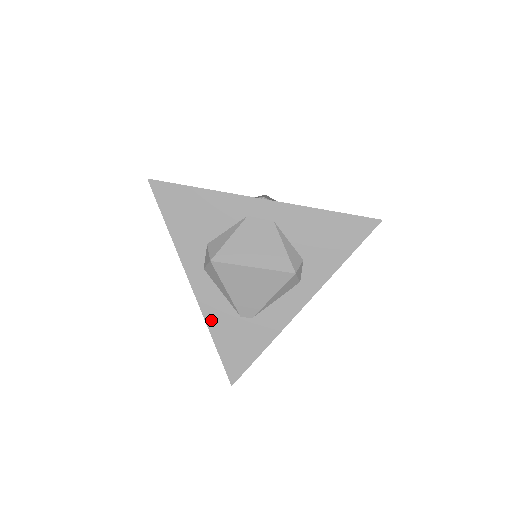
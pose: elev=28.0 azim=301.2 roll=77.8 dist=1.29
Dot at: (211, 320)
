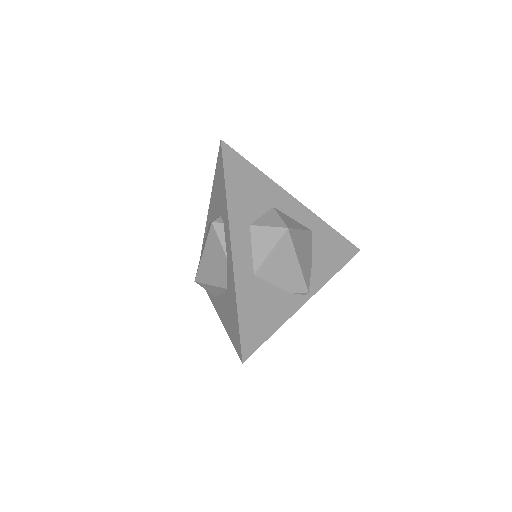
Dot at: occluded
